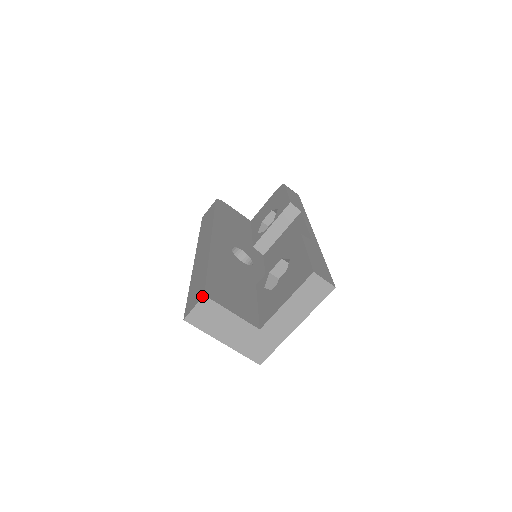
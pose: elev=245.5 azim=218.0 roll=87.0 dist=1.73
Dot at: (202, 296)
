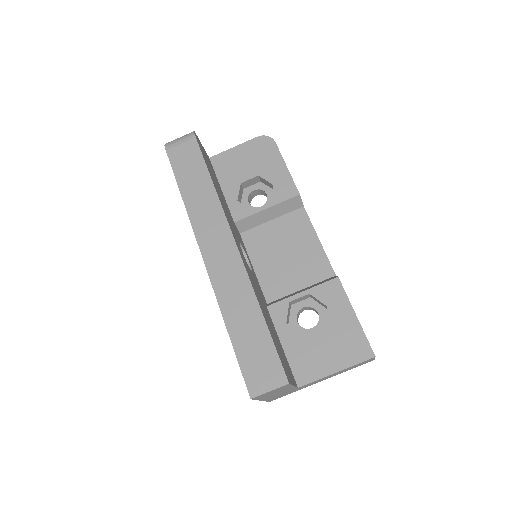
Dot at: (285, 383)
